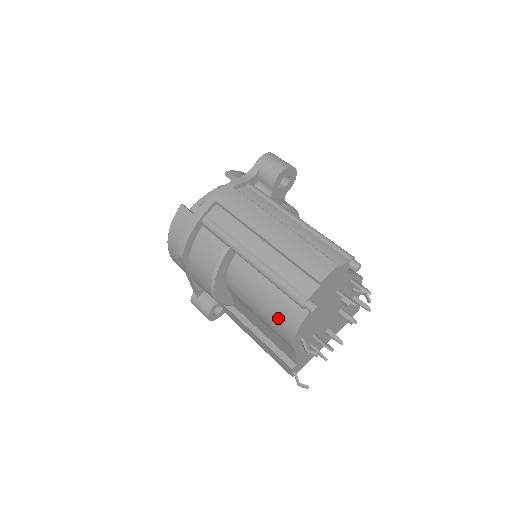
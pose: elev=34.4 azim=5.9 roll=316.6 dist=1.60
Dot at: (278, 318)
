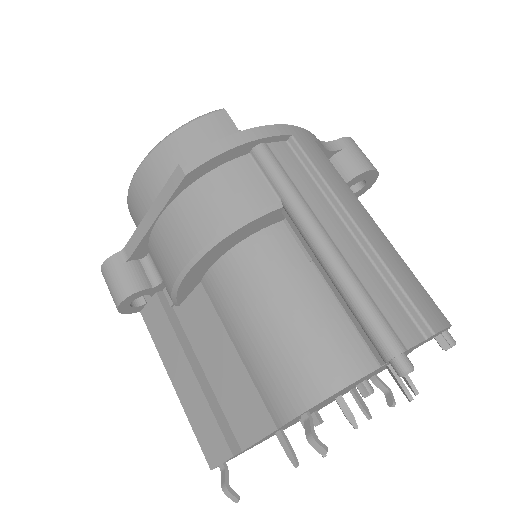
Dot at: (301, 358)
